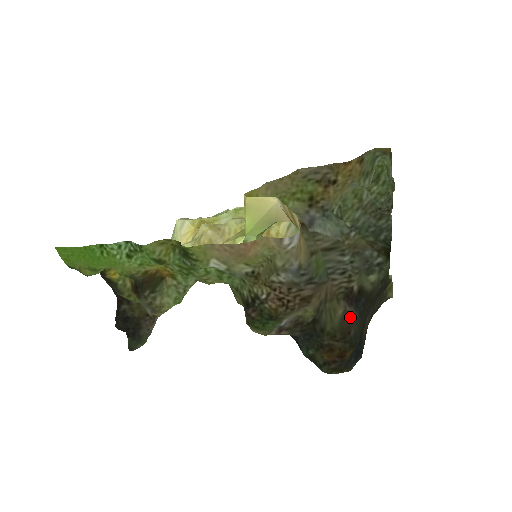
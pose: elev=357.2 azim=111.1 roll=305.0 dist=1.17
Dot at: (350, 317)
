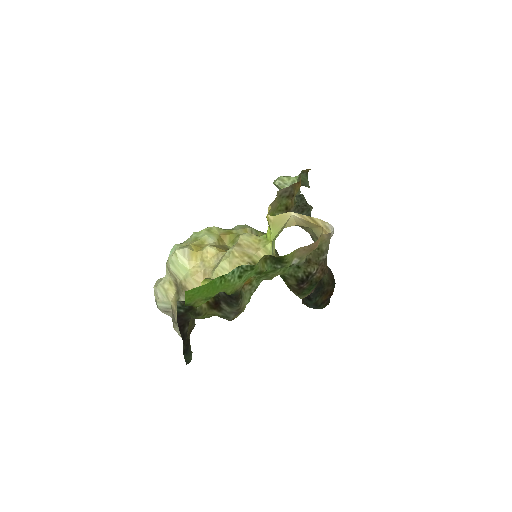
Dot at: (329, 271)
